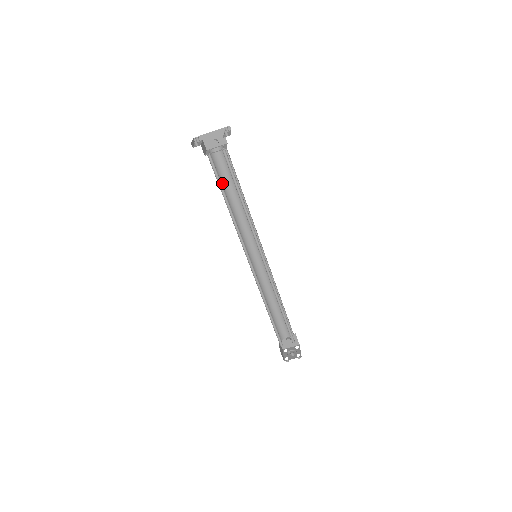
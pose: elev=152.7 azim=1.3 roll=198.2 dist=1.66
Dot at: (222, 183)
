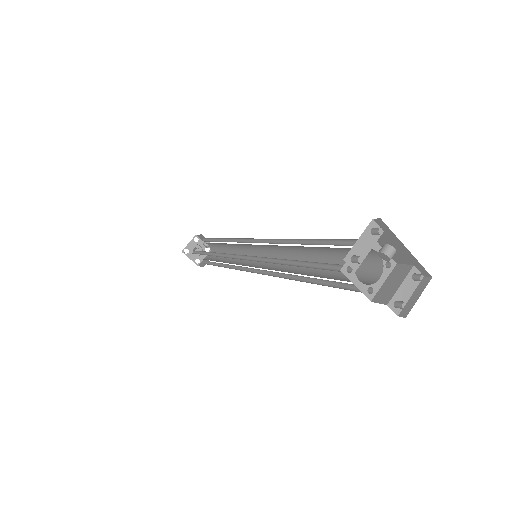
Dot at: occluded
